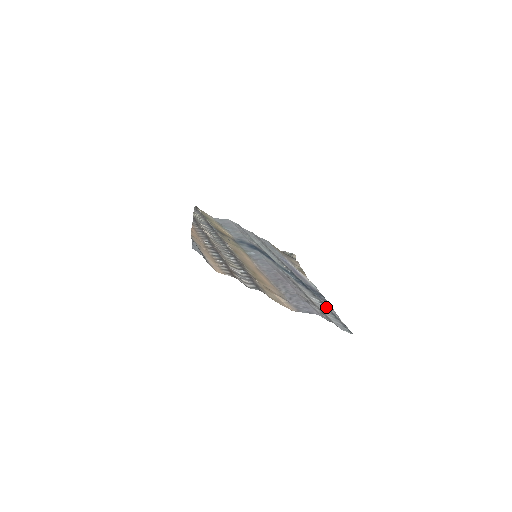
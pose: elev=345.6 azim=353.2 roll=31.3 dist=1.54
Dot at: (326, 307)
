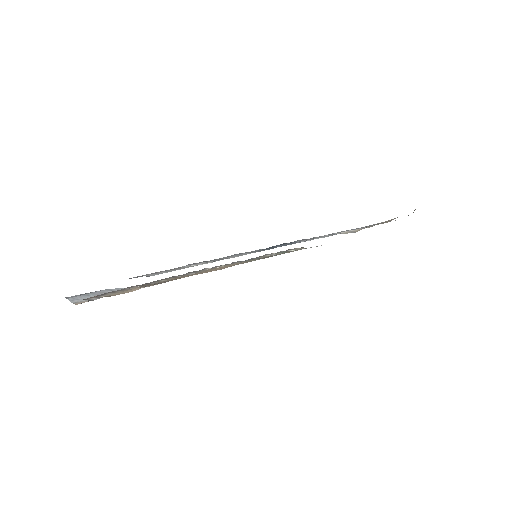
Dot at: occluded
